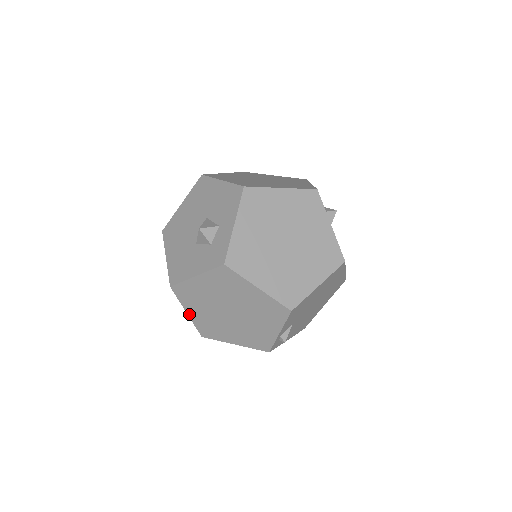
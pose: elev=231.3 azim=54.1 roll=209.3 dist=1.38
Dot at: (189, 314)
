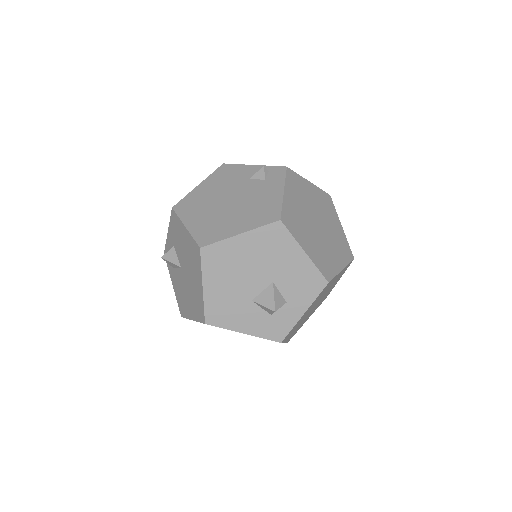
Dot at: occluded
